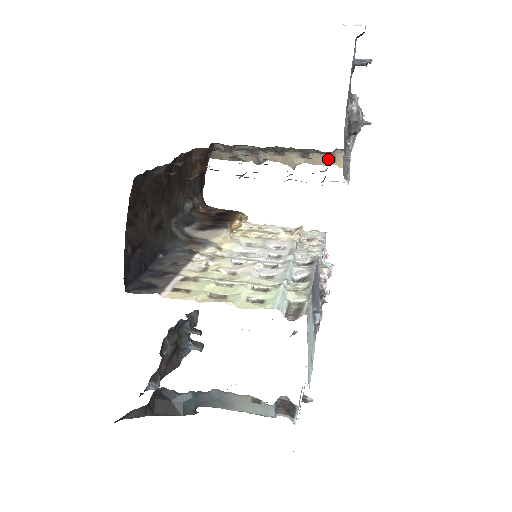
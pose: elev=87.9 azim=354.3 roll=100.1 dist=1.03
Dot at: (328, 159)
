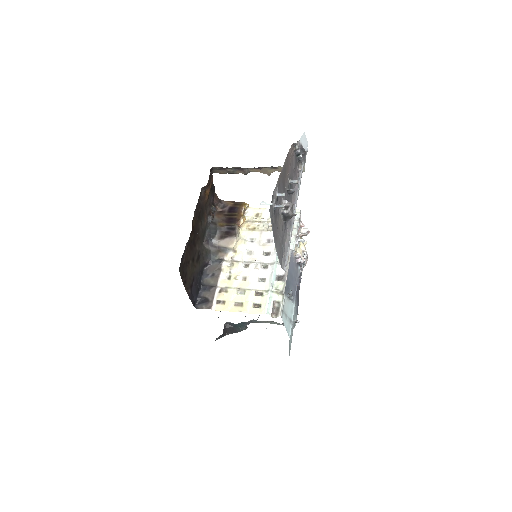
Dot at: occluded
